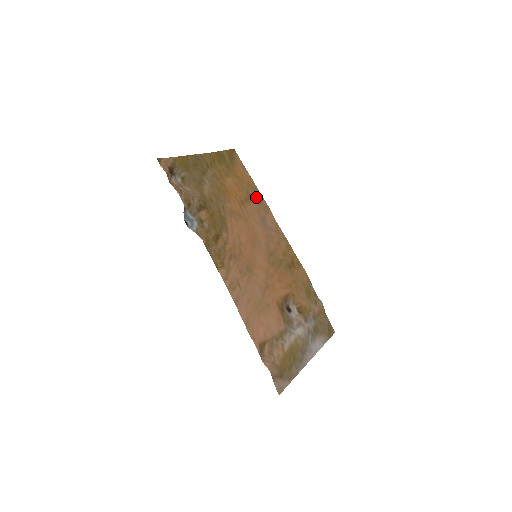
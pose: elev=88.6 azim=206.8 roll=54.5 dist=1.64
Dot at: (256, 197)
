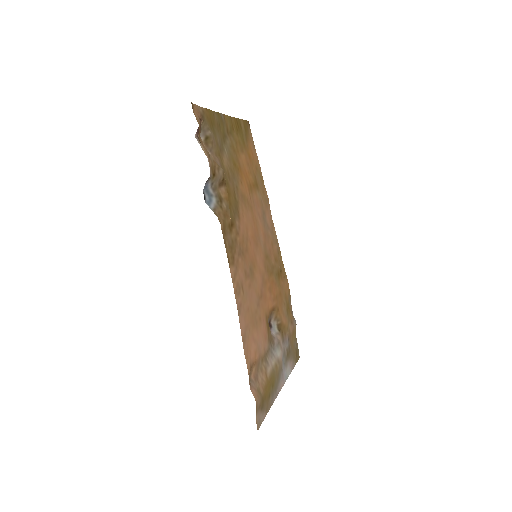
Dot at: (261, 185)
